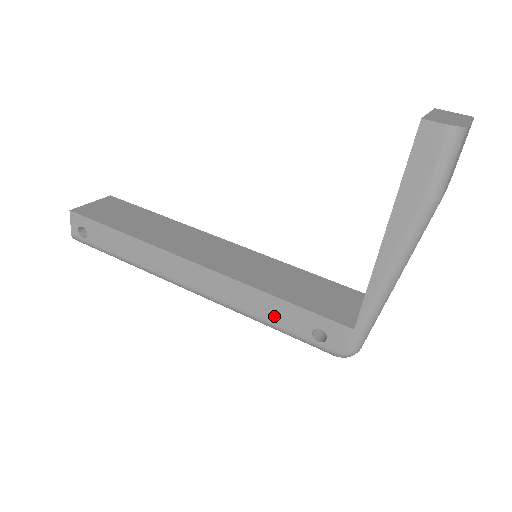
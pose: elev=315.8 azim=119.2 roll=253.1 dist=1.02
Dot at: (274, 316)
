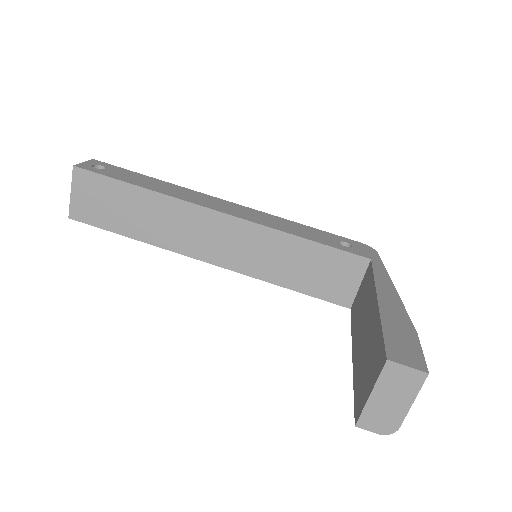
Dot at: occluded
